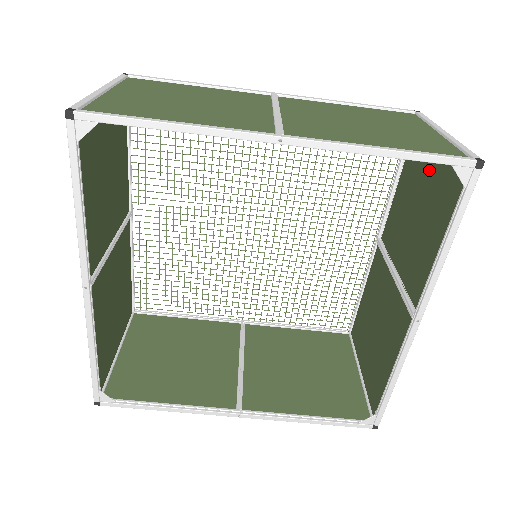
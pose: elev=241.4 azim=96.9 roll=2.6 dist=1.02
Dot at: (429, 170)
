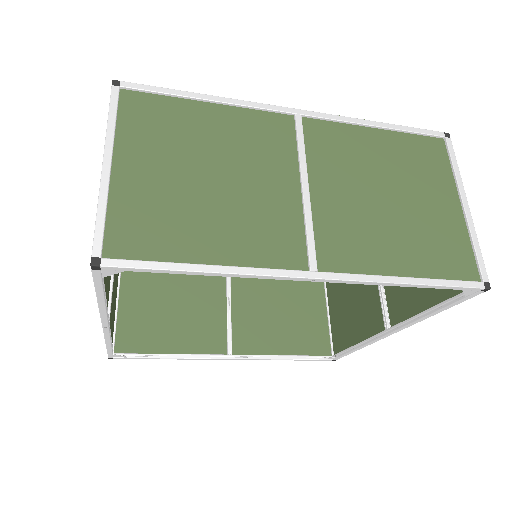
Dot at: occluded
